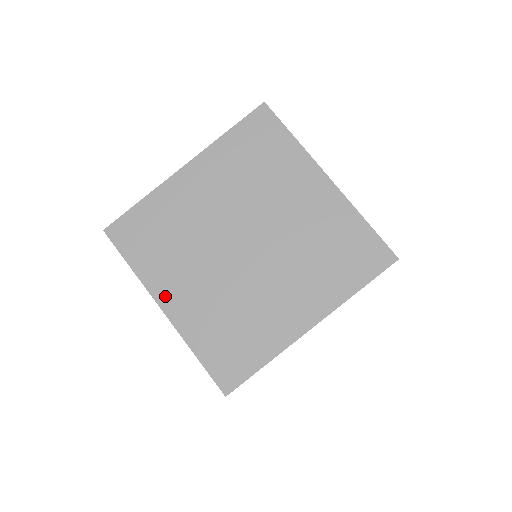
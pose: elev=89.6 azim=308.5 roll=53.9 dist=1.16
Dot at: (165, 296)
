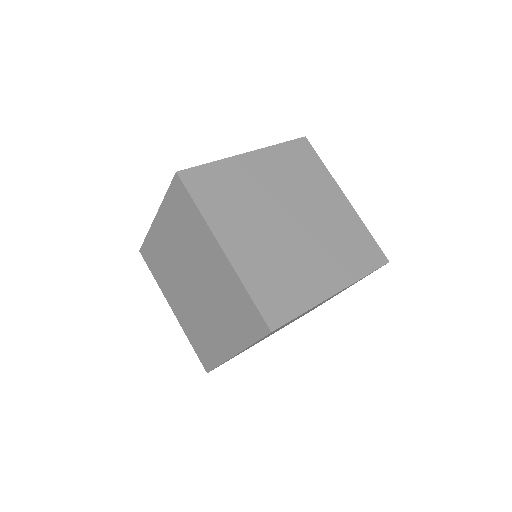
Dot at: occluded
